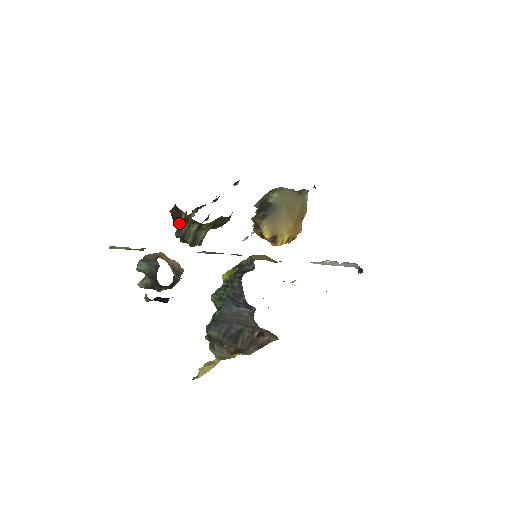
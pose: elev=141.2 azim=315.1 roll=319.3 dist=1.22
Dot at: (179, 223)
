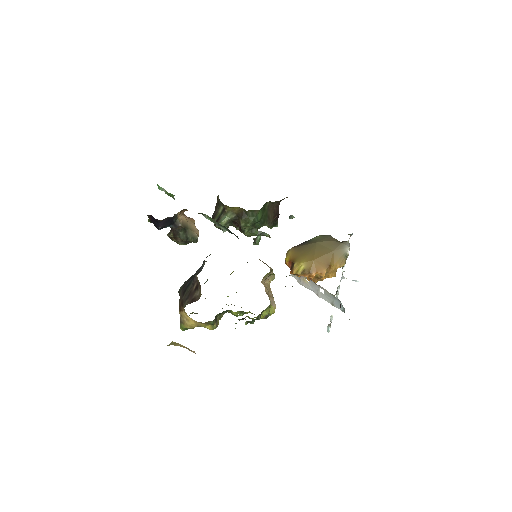
Dot at: (216, 206)
